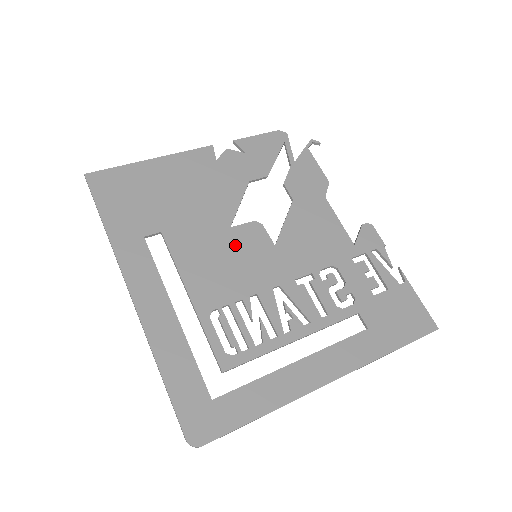
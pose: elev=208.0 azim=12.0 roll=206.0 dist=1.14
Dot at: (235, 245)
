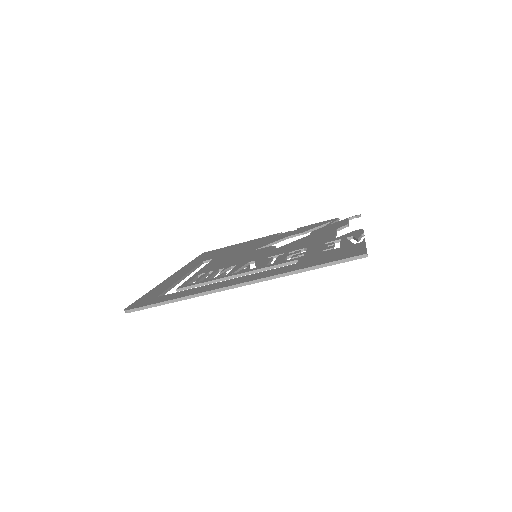
Dot at: (247, 254)
